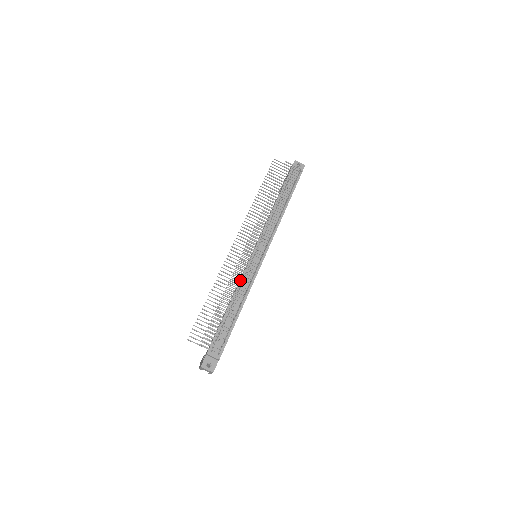
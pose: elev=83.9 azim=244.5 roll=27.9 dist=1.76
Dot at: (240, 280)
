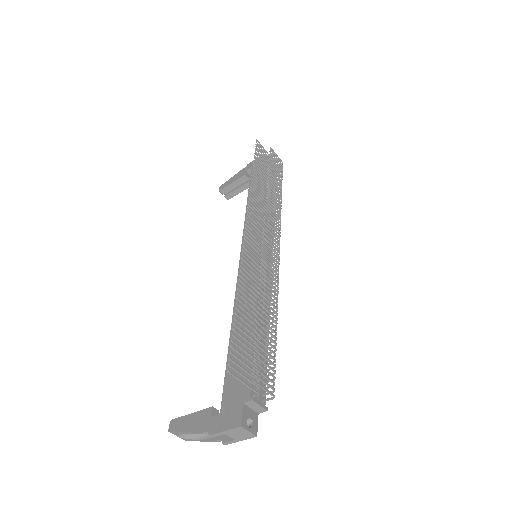
Dot at: occluded
